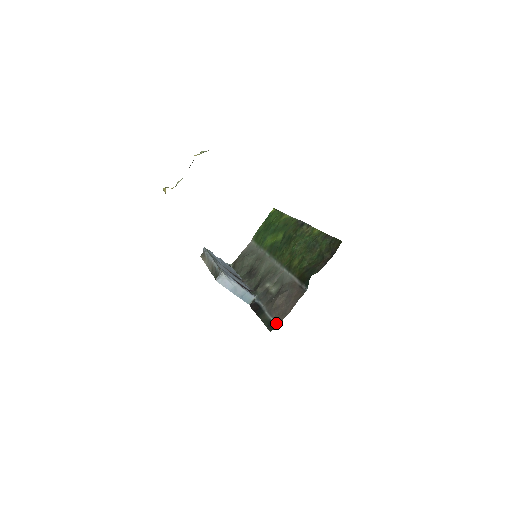
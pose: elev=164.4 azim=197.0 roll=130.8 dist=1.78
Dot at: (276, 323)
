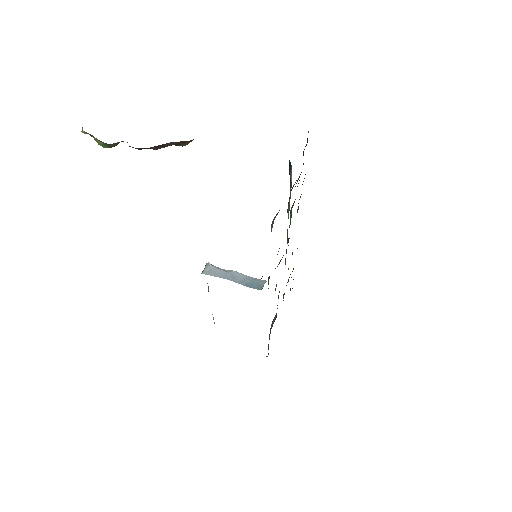
Dot at: occluded
